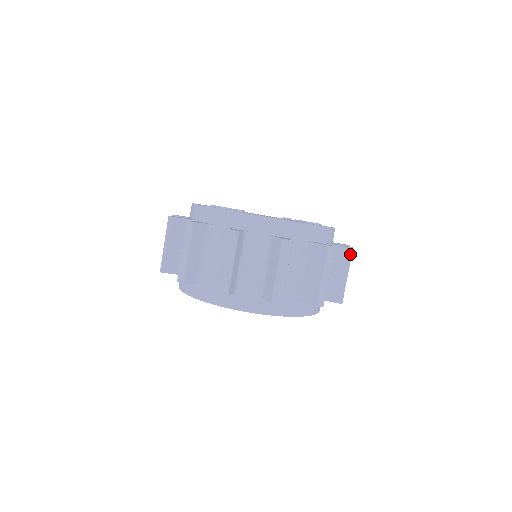
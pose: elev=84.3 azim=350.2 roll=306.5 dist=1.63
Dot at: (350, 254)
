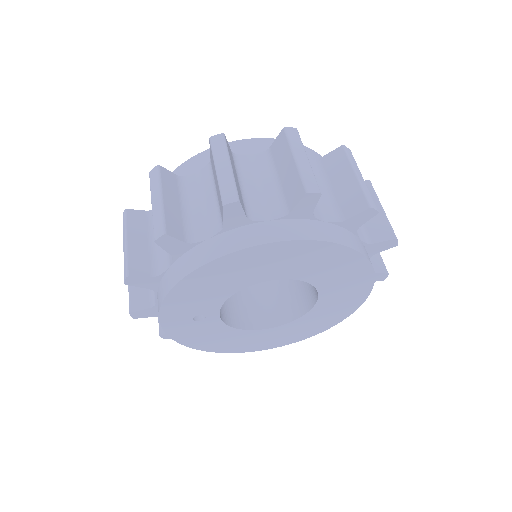
Dot at: (287, 134)
